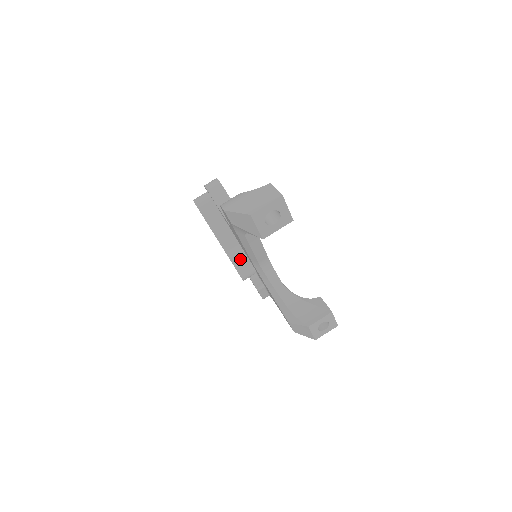
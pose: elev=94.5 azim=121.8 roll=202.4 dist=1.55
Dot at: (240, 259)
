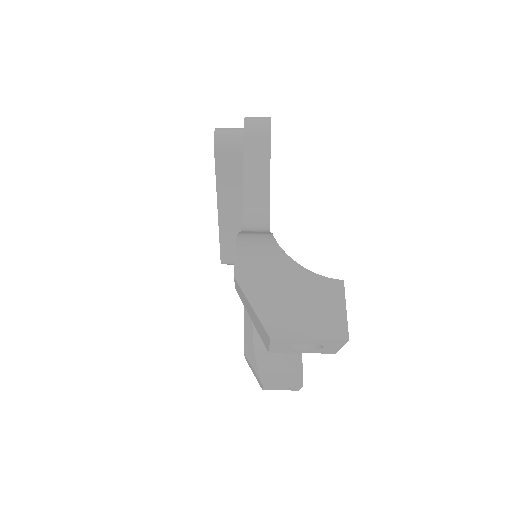
Dot at: (233, 242)
